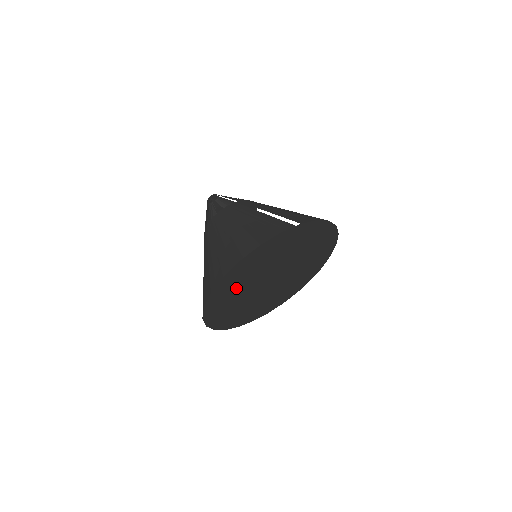
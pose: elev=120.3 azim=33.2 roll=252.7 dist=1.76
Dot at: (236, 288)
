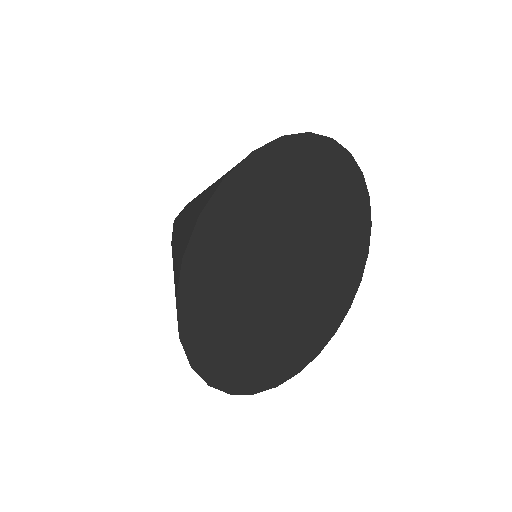
Dot at: (227, 311)
